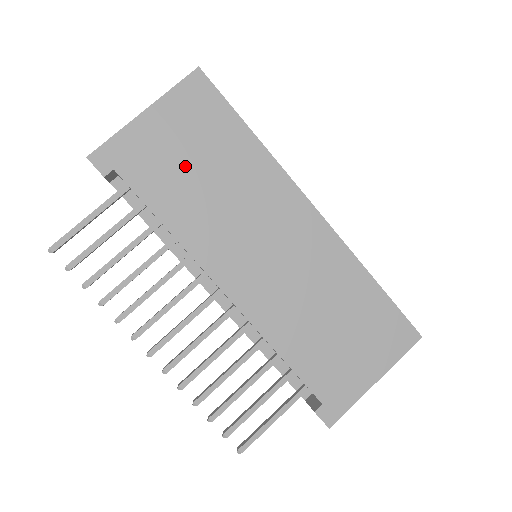
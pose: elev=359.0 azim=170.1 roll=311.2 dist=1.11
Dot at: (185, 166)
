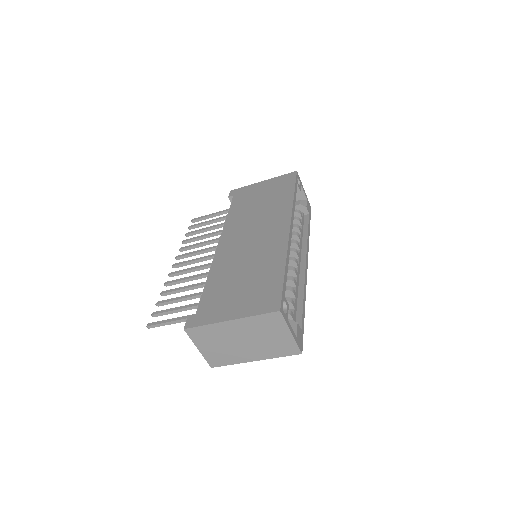
Dot at: (256, 199)
